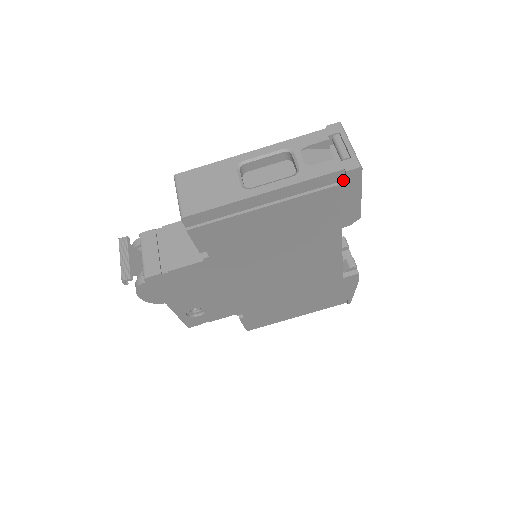
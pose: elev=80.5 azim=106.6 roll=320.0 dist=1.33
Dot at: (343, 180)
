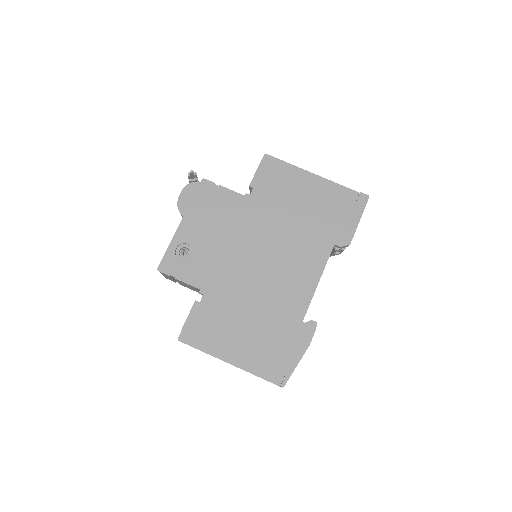
Dot at: (355, 201)
